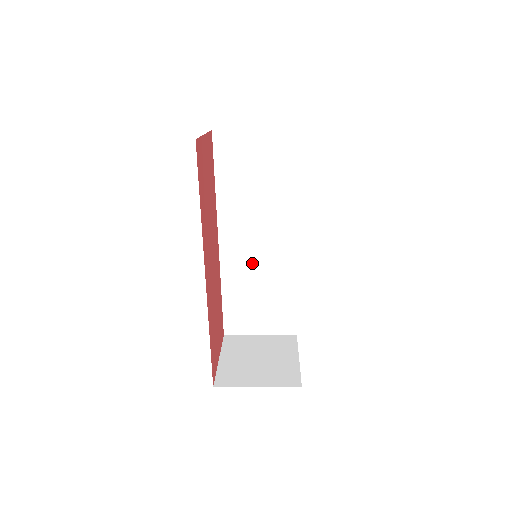
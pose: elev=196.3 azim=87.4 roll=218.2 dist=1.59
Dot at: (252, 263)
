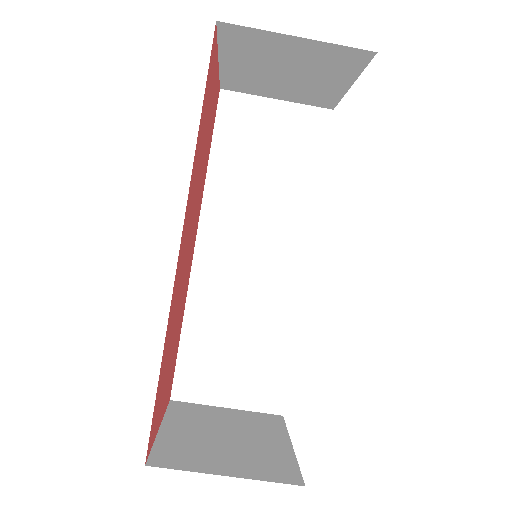
Dot at: (237, 287)
